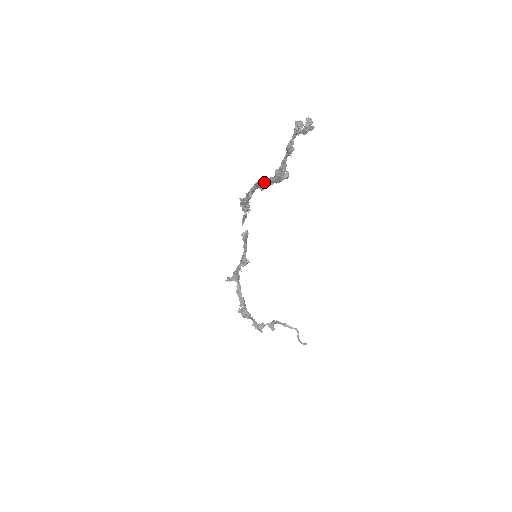
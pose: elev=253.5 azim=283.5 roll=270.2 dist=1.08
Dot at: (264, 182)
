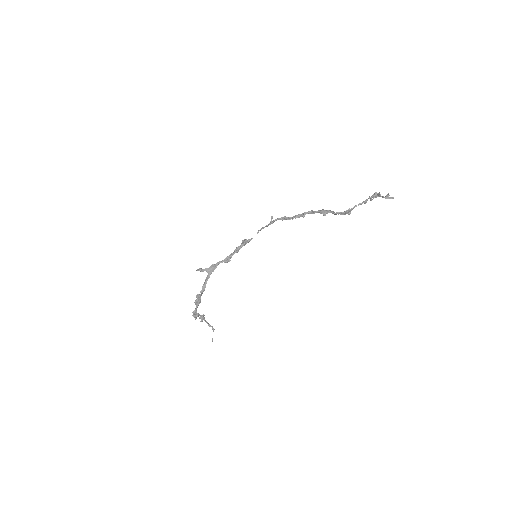
Dot at: (332, 211)
